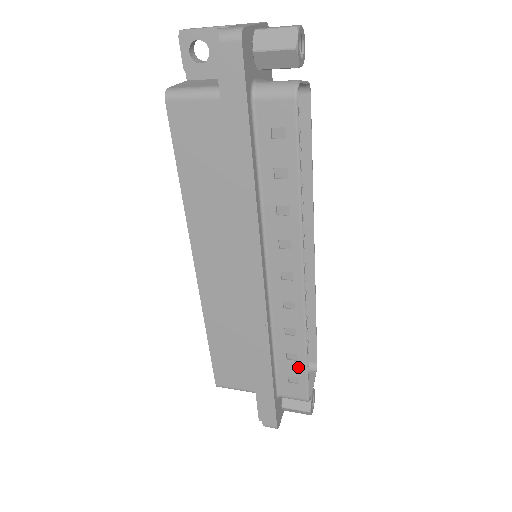
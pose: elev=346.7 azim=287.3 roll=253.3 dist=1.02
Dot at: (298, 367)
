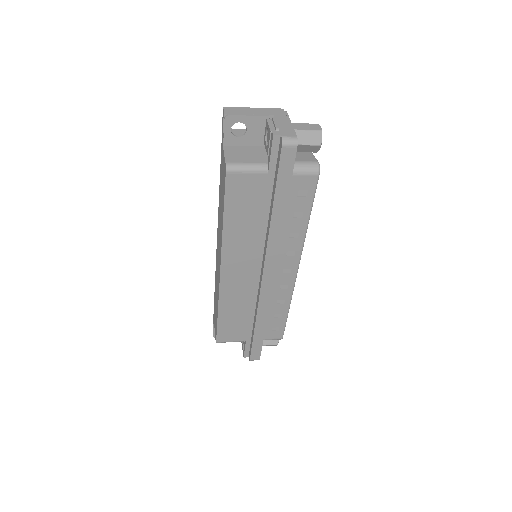
Dot at: (281, 321)
